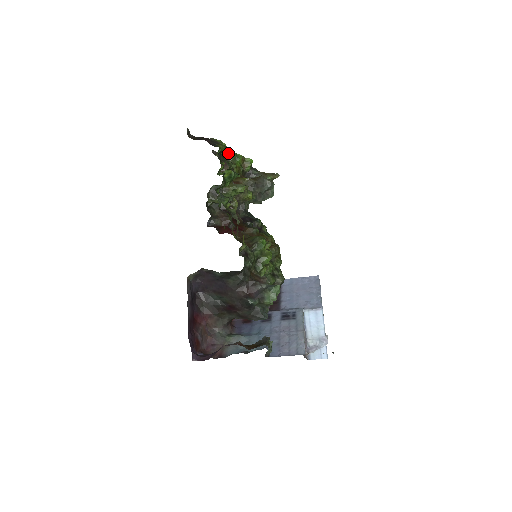
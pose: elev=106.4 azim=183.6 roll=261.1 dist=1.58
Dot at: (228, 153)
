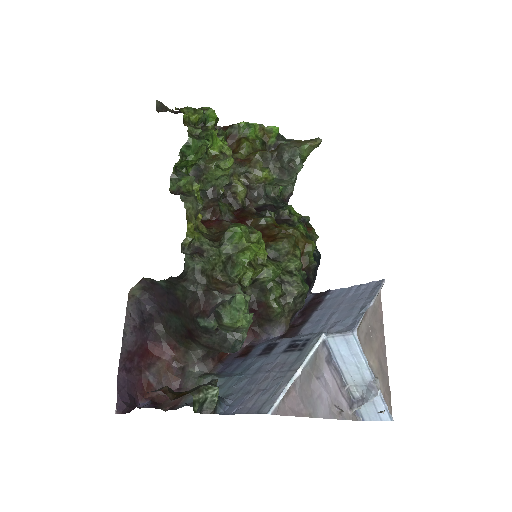
Dot at: (235, 124)
